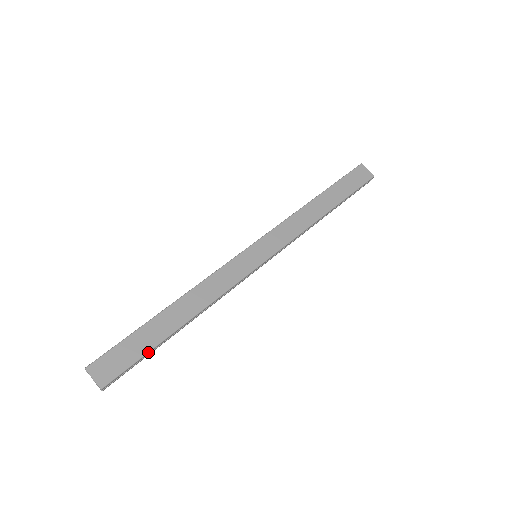
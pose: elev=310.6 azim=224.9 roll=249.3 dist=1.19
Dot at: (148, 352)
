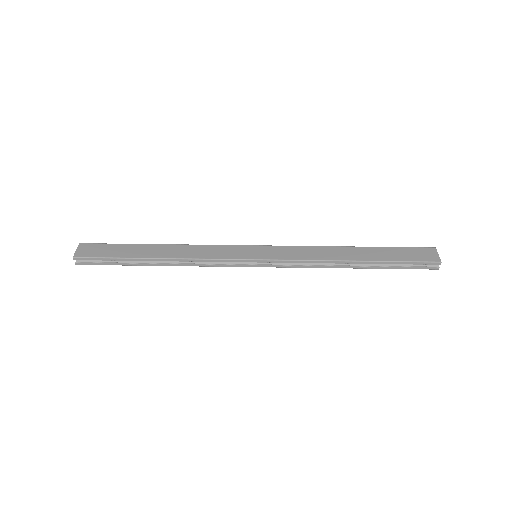
Dot at: (118, 258)
